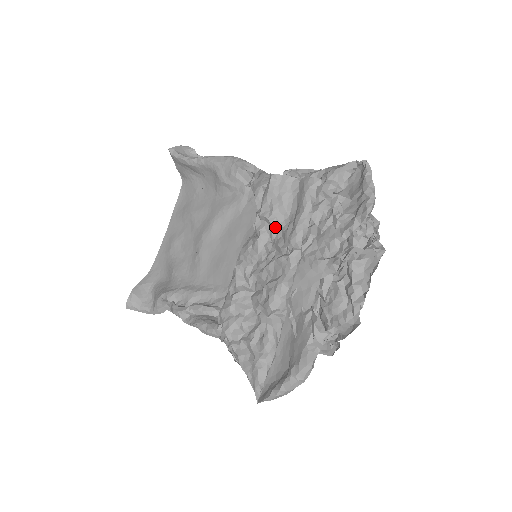
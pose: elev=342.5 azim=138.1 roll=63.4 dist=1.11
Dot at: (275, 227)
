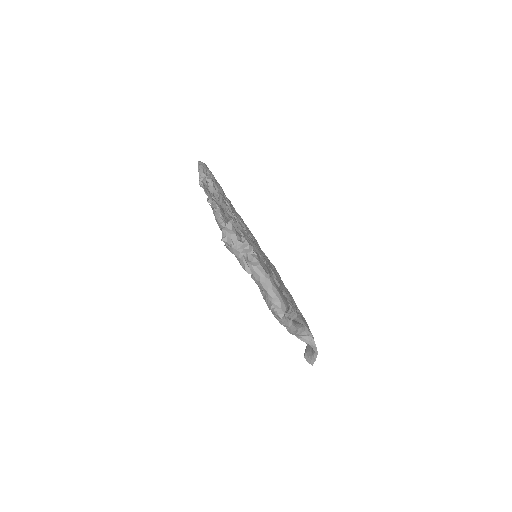
Dot at: occluded
